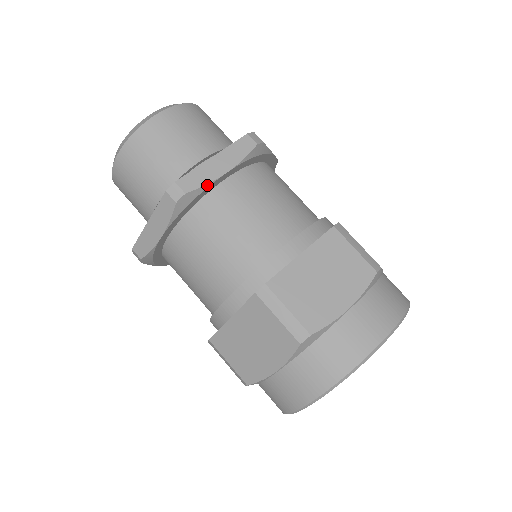
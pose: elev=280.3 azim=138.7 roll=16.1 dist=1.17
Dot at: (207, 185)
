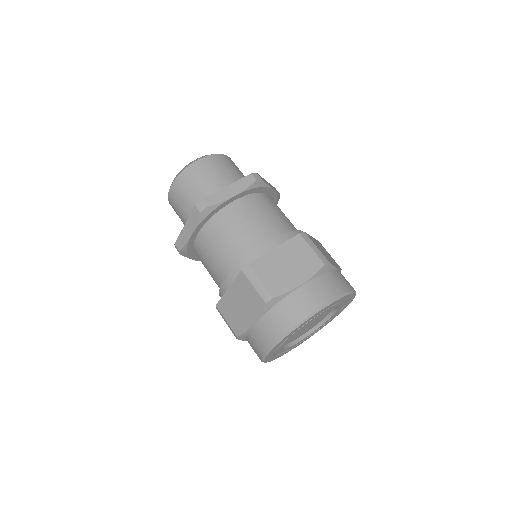
Dot at: (268, 186)
